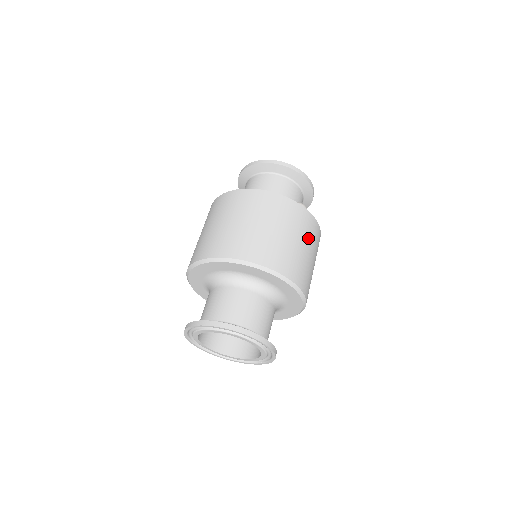
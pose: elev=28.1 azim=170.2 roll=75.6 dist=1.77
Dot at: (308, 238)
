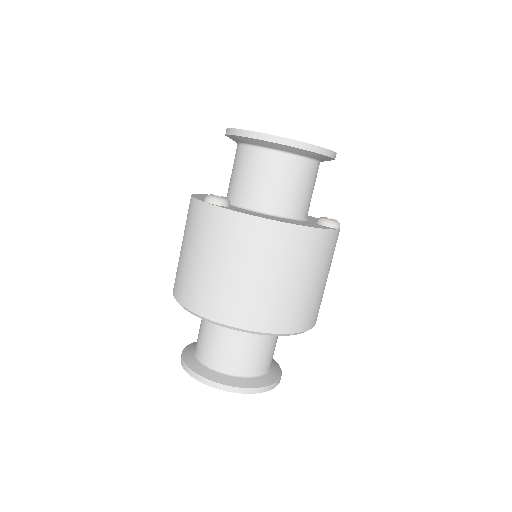
Dot at: occluded
